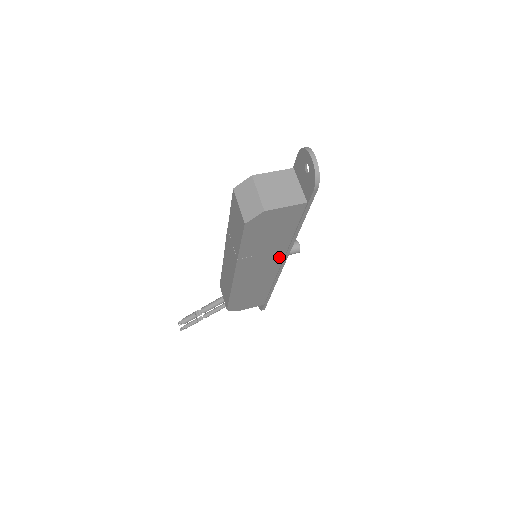
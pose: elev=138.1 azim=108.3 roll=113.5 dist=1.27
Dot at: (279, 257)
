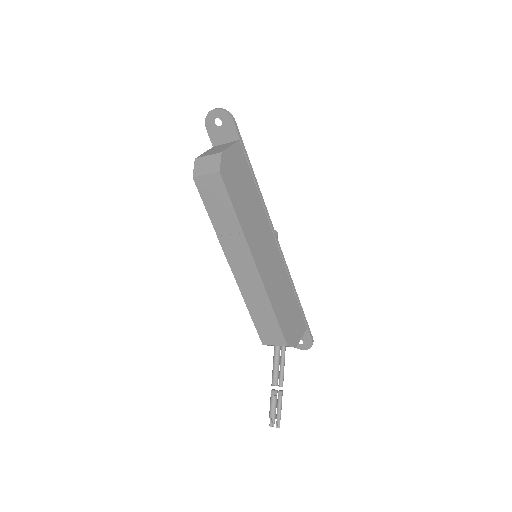
Dot at: (268, 228)
